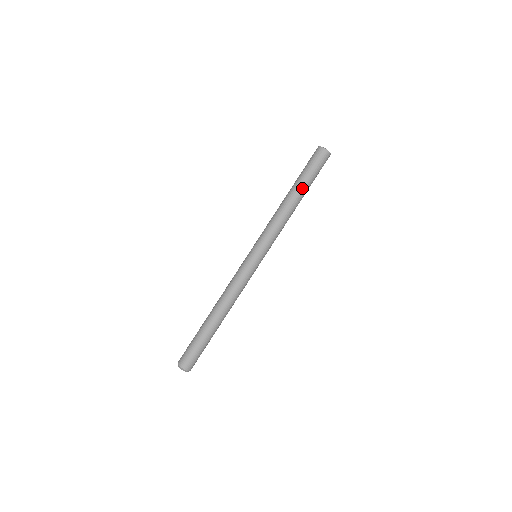
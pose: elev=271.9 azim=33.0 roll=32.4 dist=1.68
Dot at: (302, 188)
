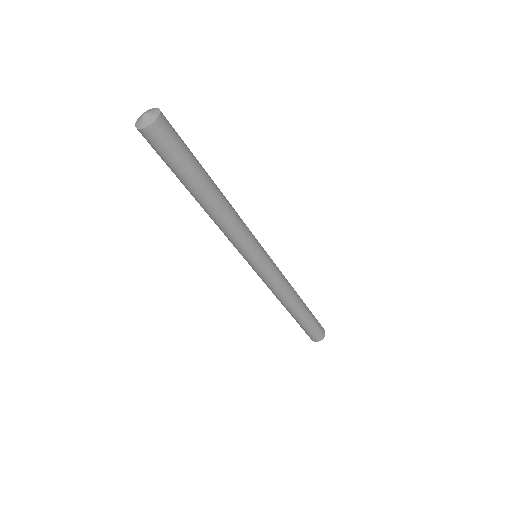
Dot at: (199, 186)
